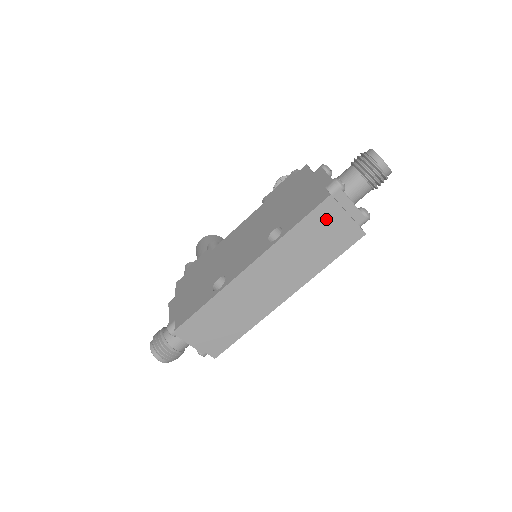
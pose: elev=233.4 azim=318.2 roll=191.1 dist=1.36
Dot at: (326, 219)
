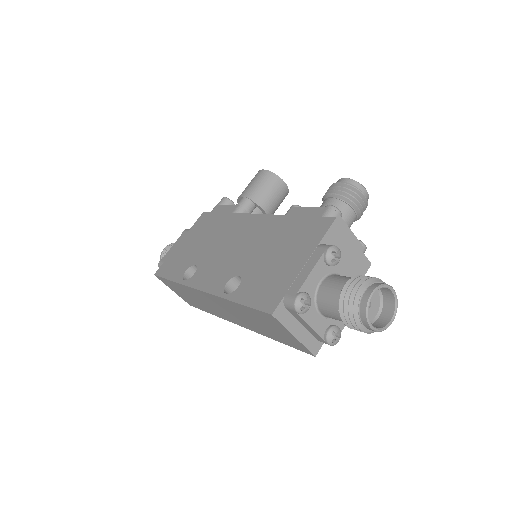
Dot at: (270, 322)
